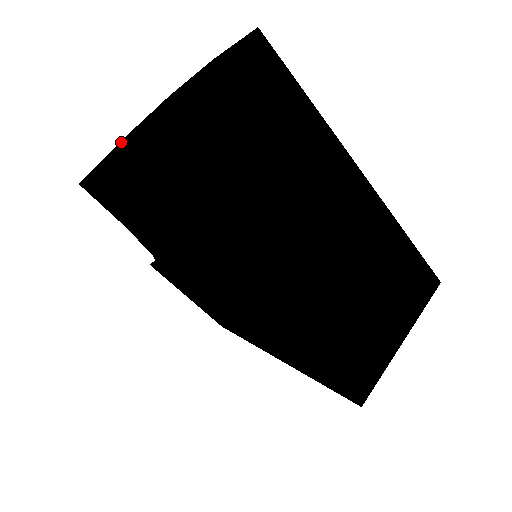
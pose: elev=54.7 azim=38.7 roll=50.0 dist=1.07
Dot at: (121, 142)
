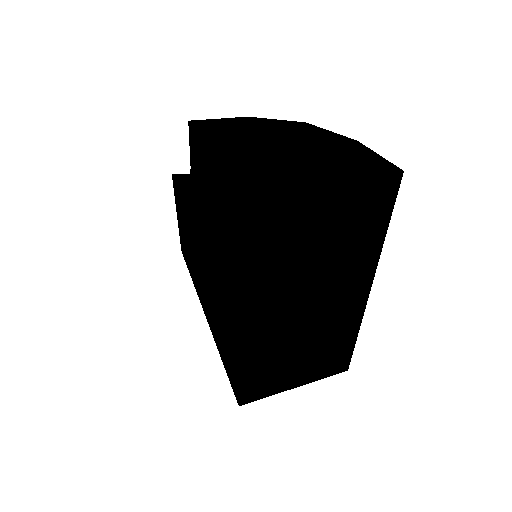
Dot at: (244, 122)
